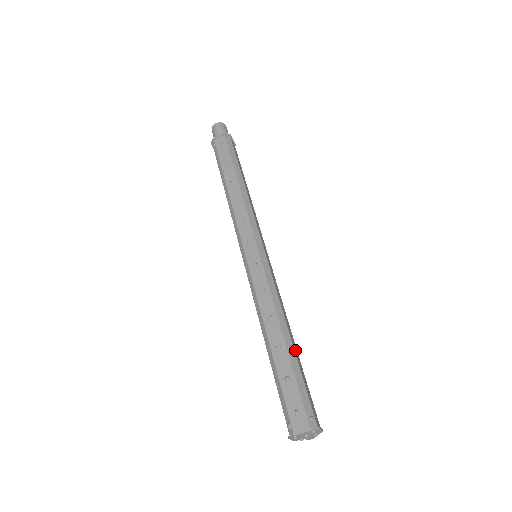
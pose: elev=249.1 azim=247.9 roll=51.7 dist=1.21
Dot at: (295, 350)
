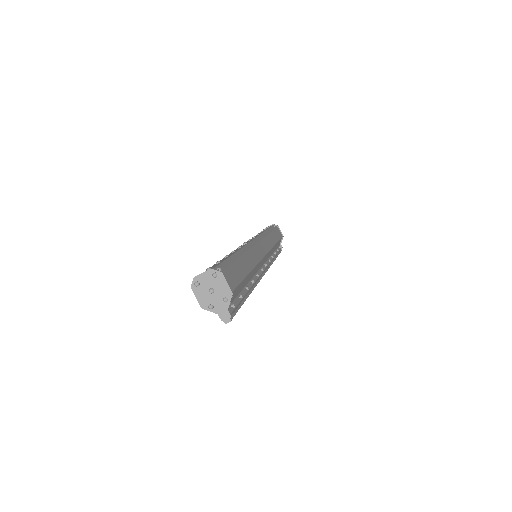
Dot at: (242, 263)
